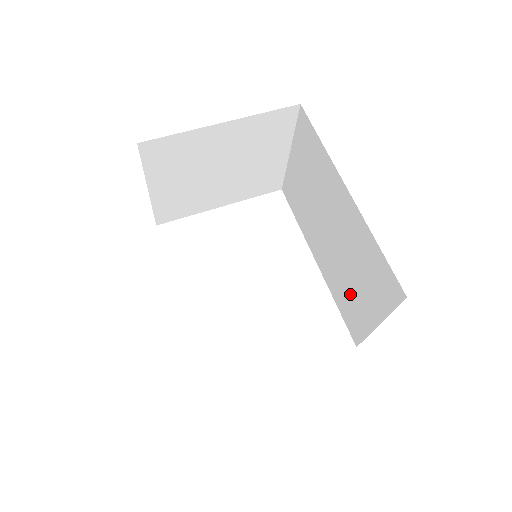
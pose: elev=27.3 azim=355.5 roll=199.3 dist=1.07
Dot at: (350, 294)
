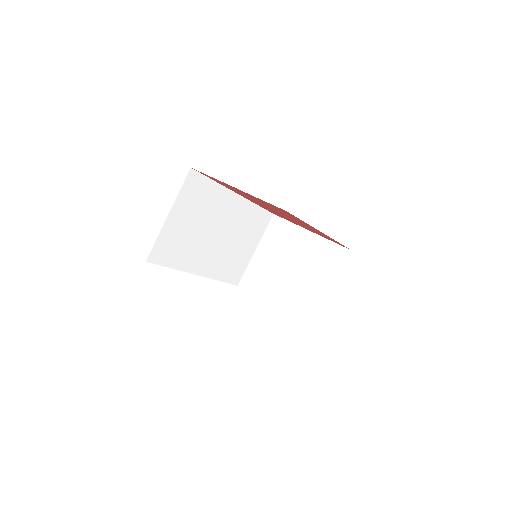
Dot at: occluded
